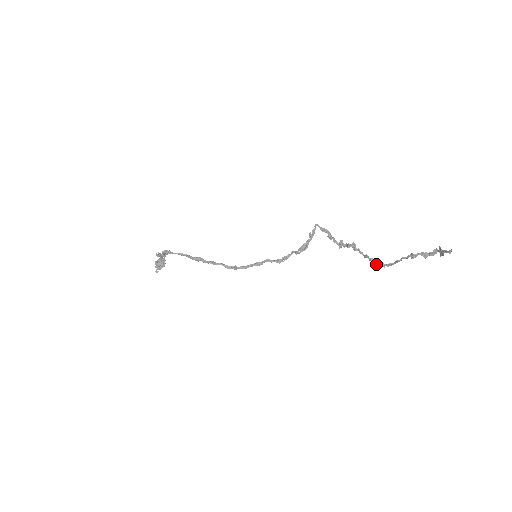
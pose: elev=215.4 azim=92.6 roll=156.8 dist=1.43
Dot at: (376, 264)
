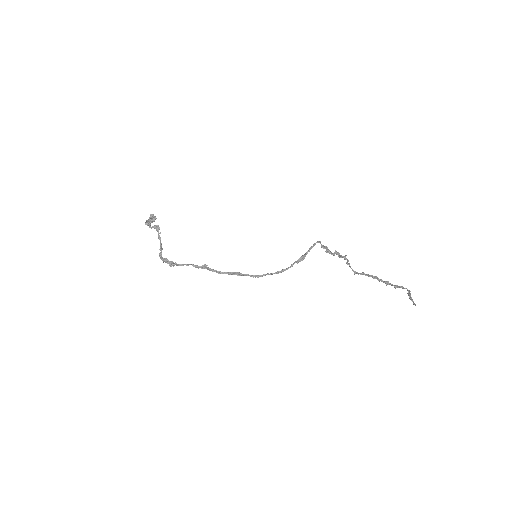
Dot at: (356, 273)
